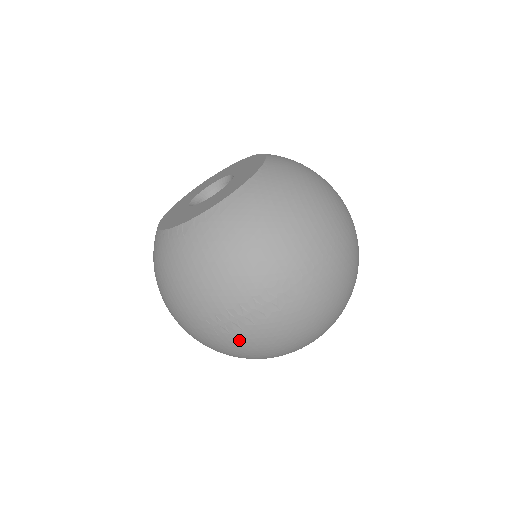
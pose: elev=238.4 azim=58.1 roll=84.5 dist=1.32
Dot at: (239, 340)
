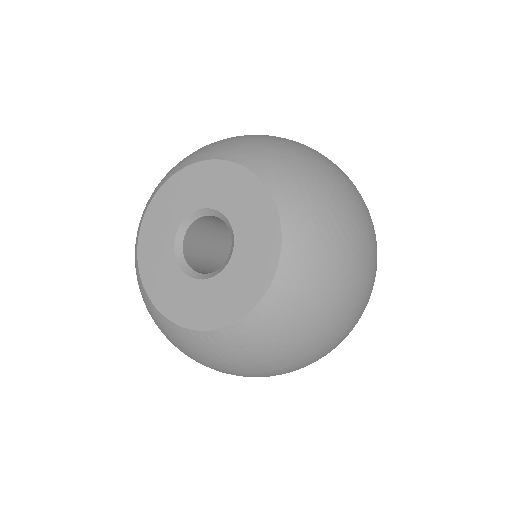
Dot at: occluded
